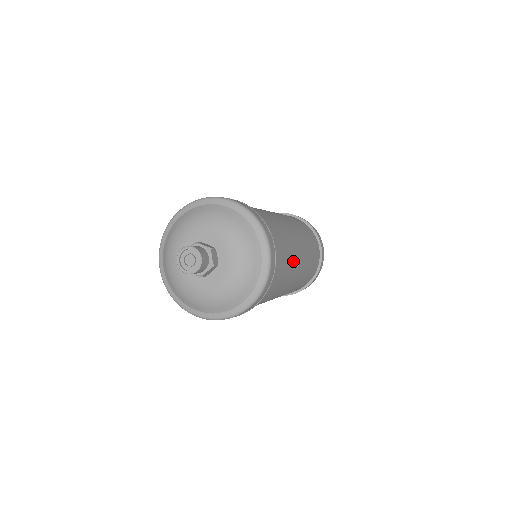
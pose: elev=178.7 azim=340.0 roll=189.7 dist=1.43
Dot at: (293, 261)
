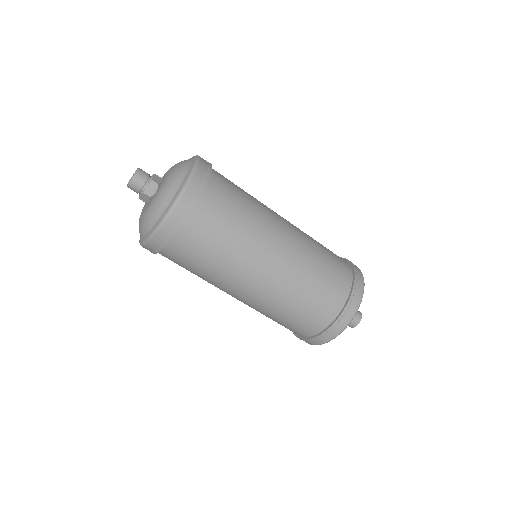
Dot at: occluded
